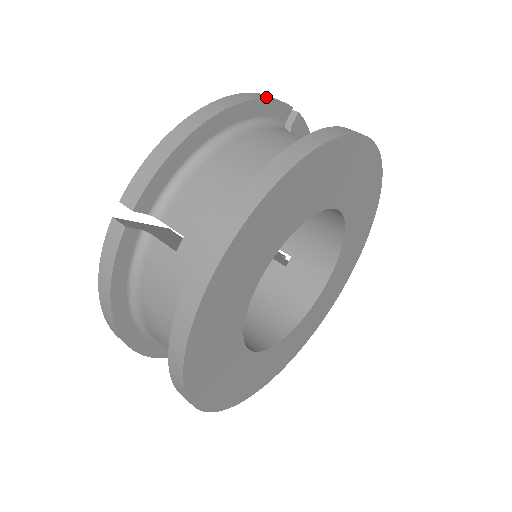
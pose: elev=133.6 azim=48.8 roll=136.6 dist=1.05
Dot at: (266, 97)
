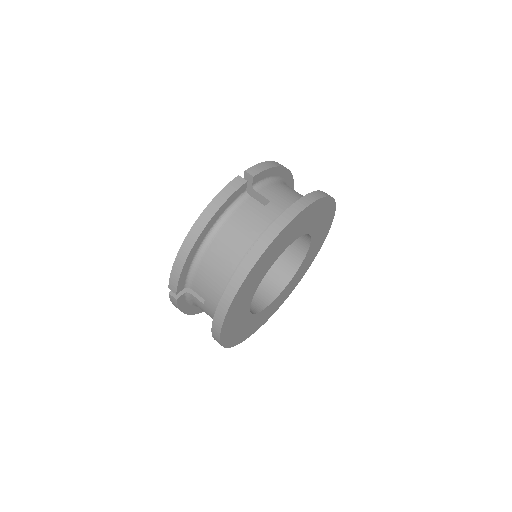
Dot at: occluded
